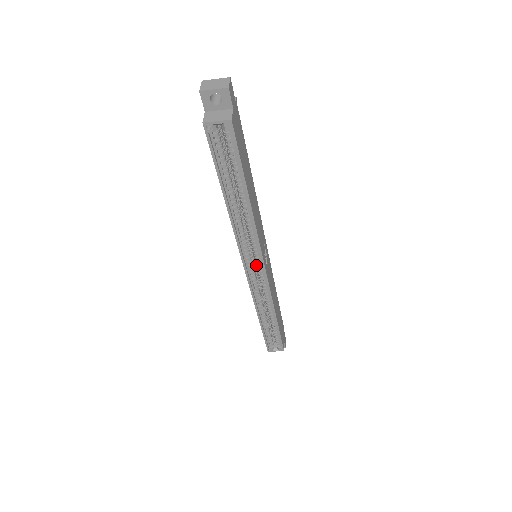
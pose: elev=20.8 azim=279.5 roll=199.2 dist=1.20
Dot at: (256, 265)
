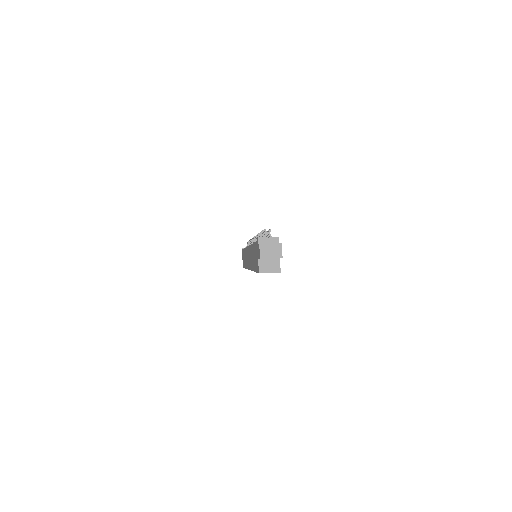
Dot at: occluded
